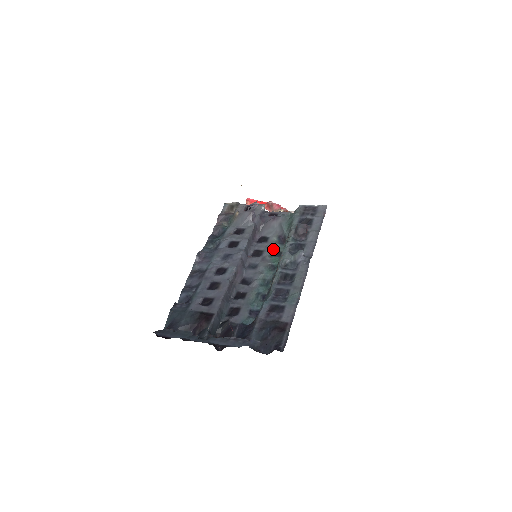
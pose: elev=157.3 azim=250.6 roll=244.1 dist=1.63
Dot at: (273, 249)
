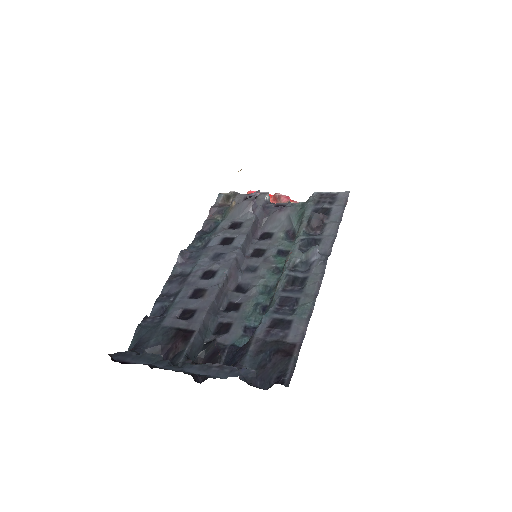
Dot at: (279, 247)
